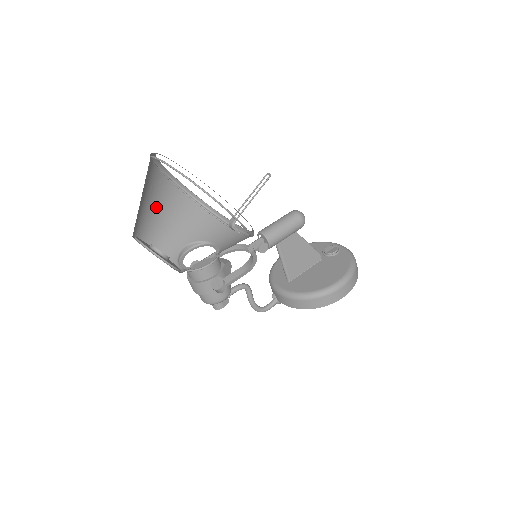
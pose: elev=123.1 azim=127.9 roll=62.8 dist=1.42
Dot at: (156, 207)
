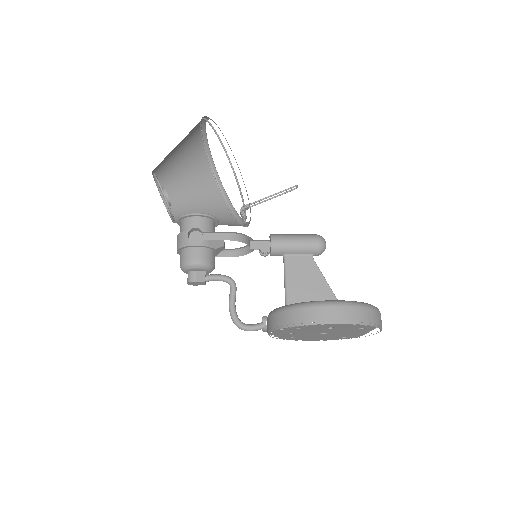
Dot at: (195, 196)
